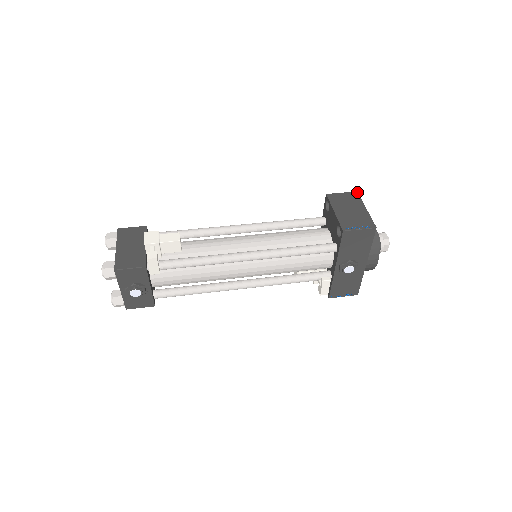
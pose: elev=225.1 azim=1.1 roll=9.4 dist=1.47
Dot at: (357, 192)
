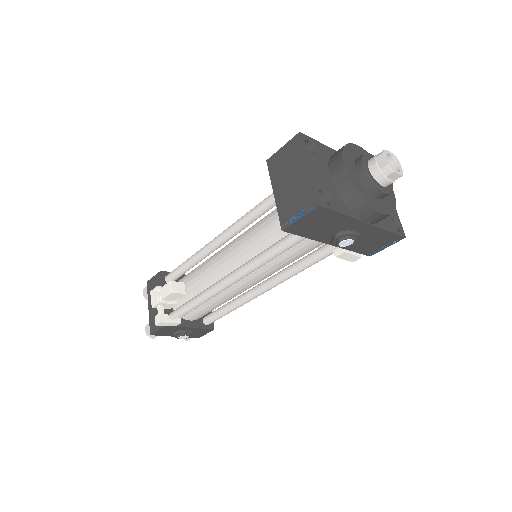
Dot at: (299, 134)
